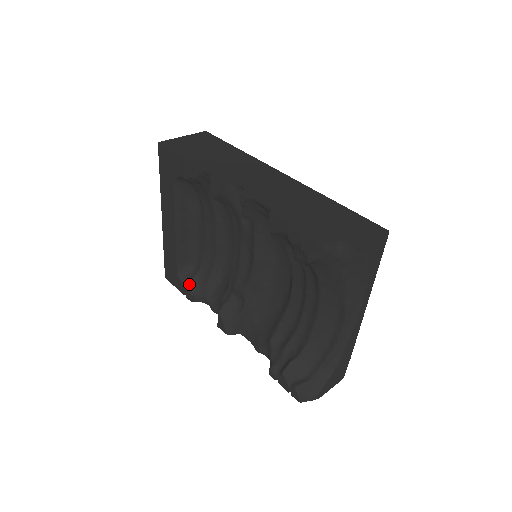
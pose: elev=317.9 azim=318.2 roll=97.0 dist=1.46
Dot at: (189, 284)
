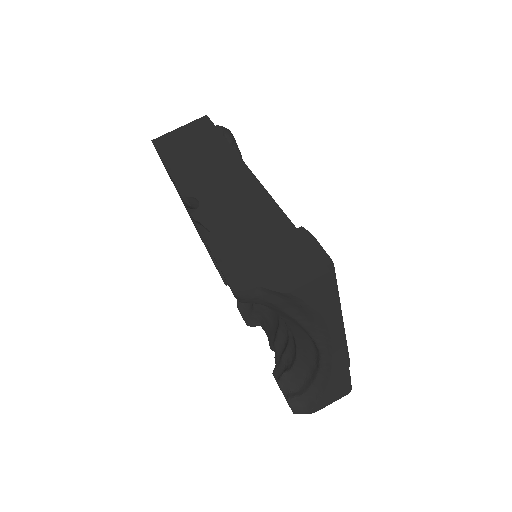
Dot at: occluded
